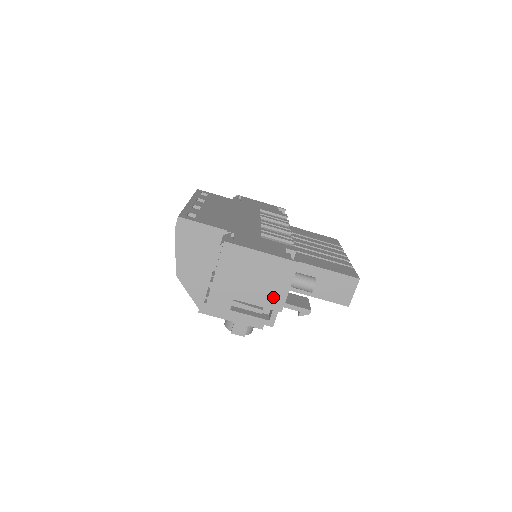
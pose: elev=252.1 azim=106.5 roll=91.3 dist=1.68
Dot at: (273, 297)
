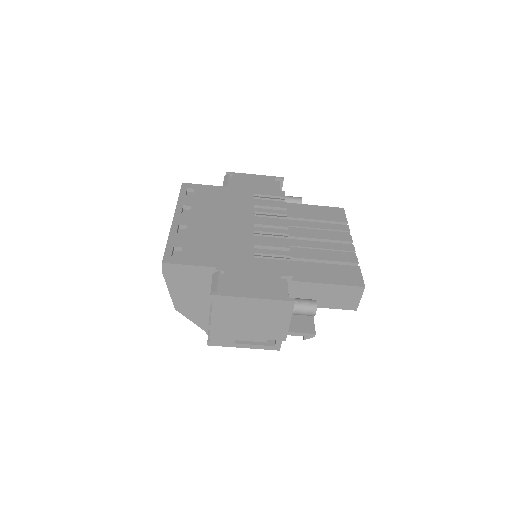
Dot at: (274, 331)
